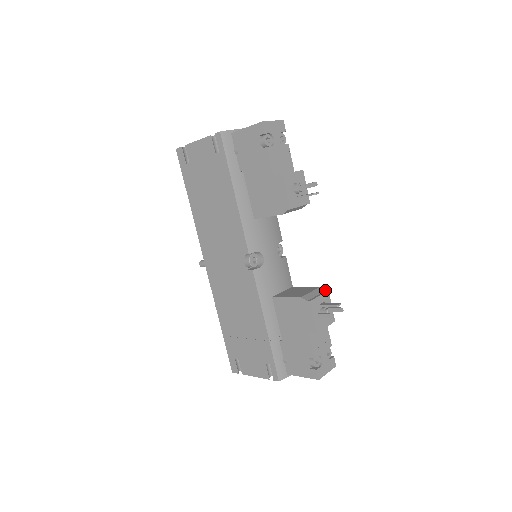
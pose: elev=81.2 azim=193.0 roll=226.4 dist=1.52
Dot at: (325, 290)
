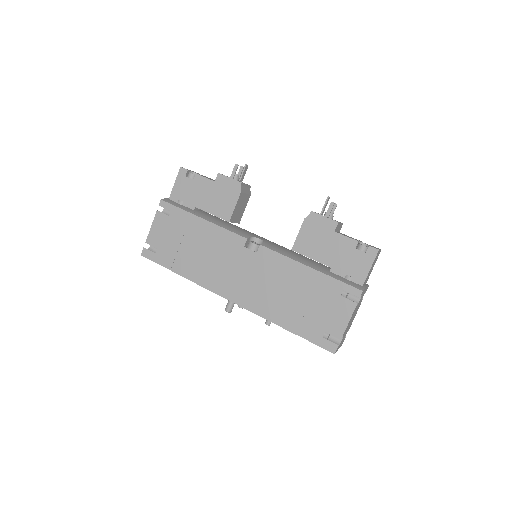
Dot at: occluded
